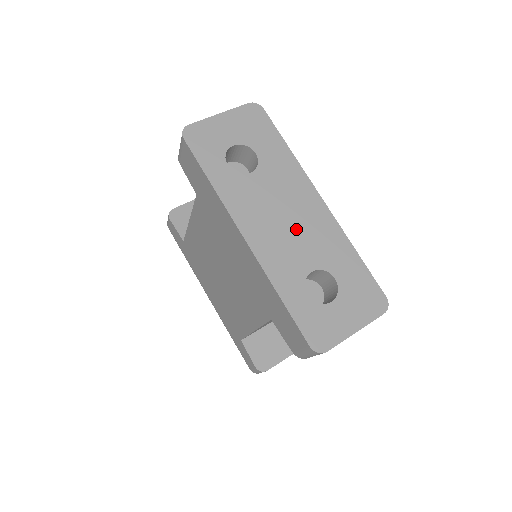
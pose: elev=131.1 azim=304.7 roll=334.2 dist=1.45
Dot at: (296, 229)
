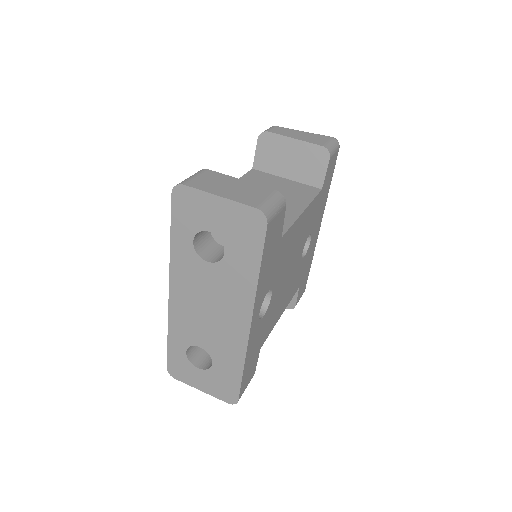
Dot at: (211, 321)
